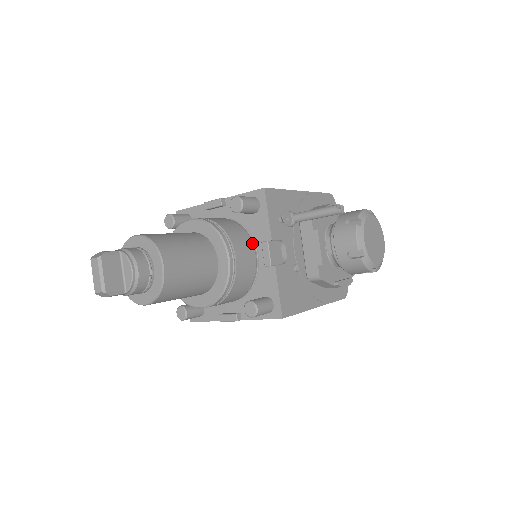
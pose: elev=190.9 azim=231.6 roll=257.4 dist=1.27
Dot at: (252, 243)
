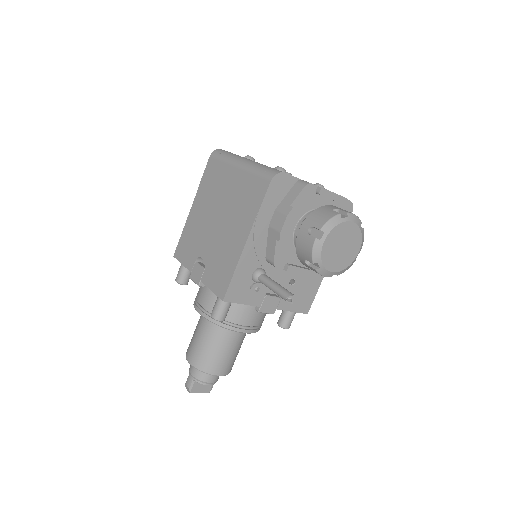
Dot at: occluded
